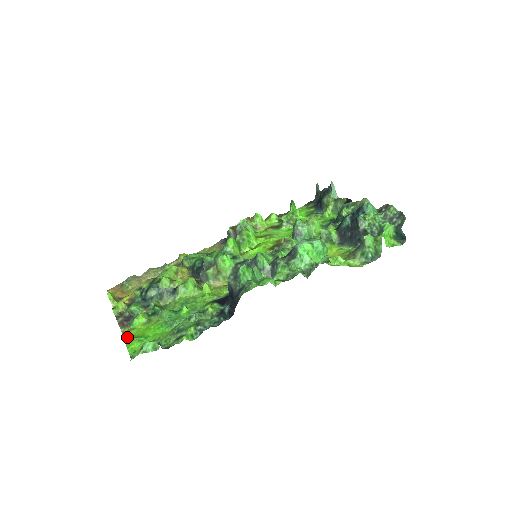
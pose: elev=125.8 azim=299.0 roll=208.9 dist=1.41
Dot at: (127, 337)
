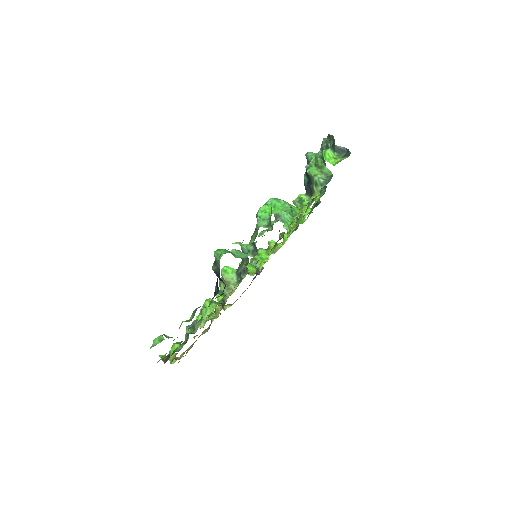
Dot at: occluded
